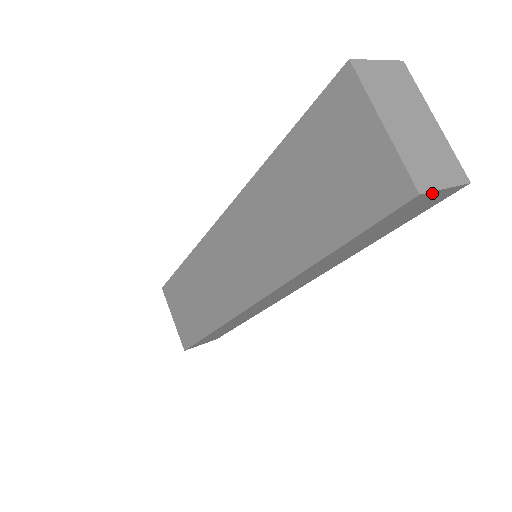
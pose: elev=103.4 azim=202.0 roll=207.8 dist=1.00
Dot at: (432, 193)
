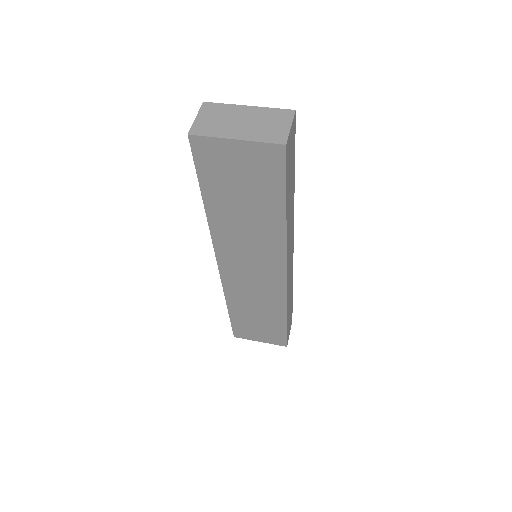
Dot at: (289, 136)
